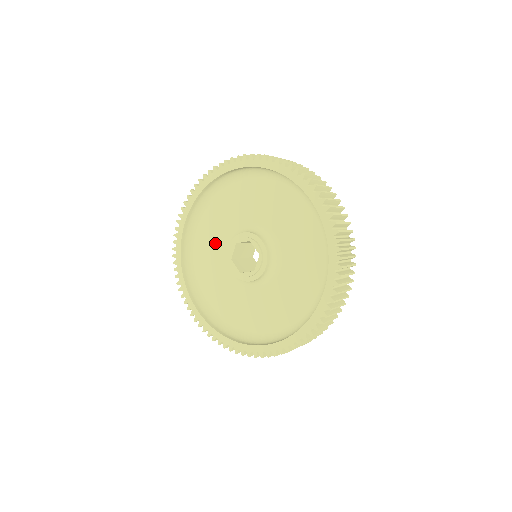
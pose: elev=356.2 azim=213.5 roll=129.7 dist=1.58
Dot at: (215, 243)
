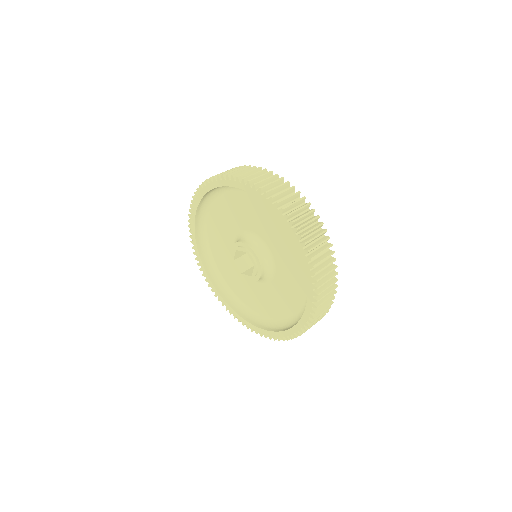
Dot at: (241, 215)
